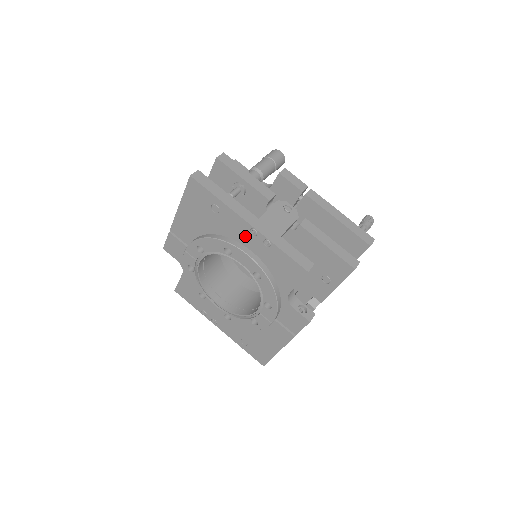
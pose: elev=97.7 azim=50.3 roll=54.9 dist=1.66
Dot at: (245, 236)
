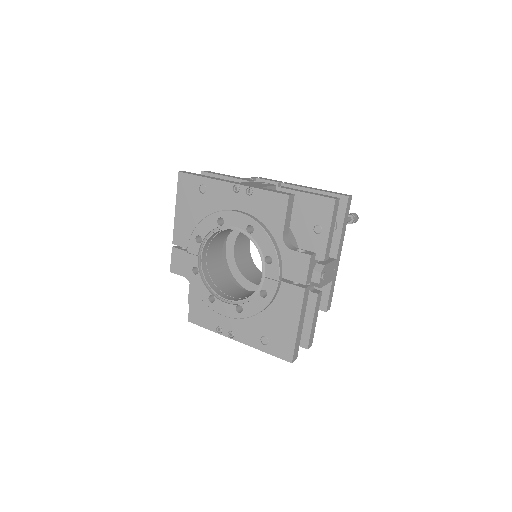
Dot at: (231, 198)
